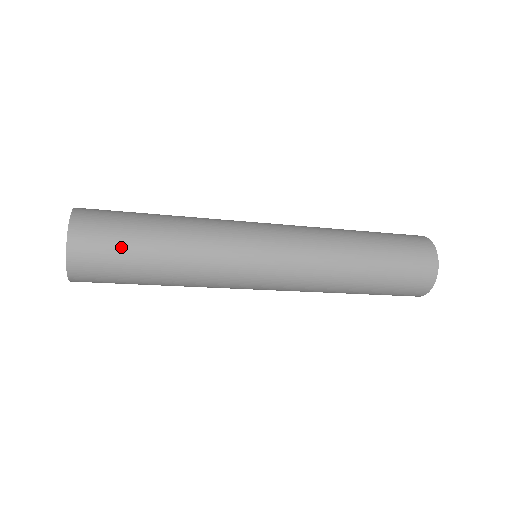
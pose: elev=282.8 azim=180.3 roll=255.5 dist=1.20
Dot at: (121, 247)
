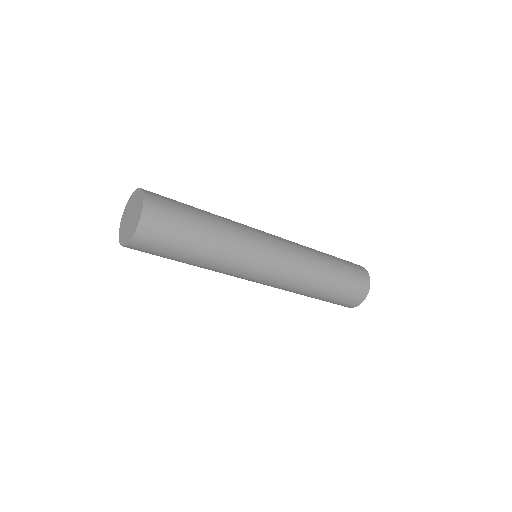
Dot at: (181, 216)
